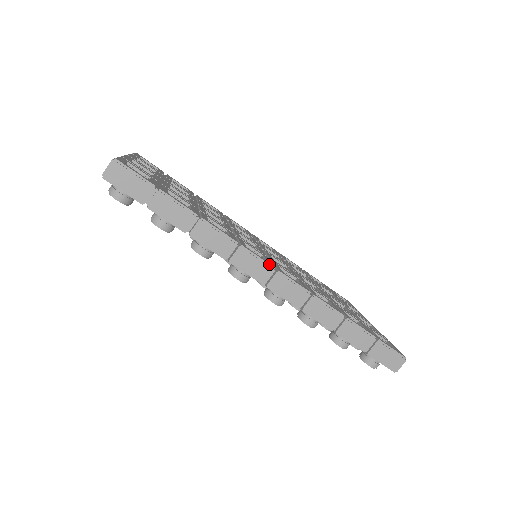
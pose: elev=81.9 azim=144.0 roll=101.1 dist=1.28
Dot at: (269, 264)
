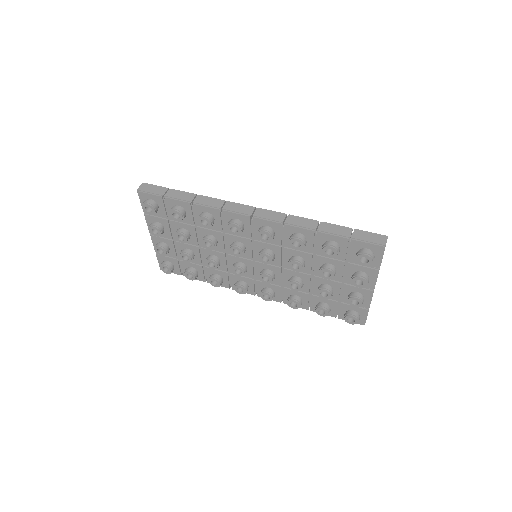
Dot at: (250, 206)
